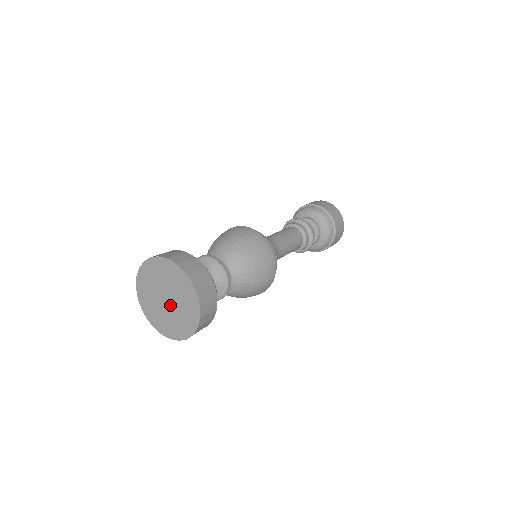
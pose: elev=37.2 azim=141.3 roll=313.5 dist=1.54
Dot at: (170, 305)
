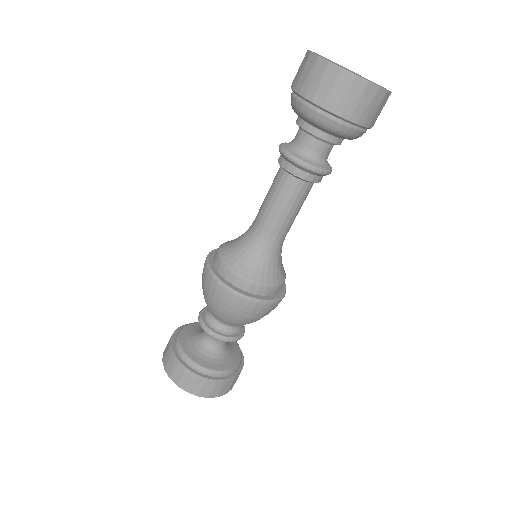
Dot at: occluded
